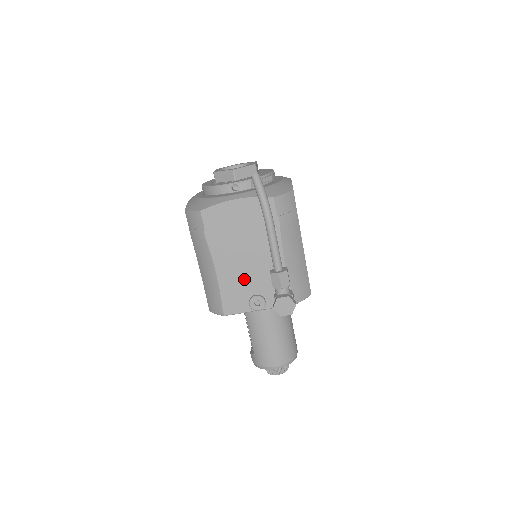
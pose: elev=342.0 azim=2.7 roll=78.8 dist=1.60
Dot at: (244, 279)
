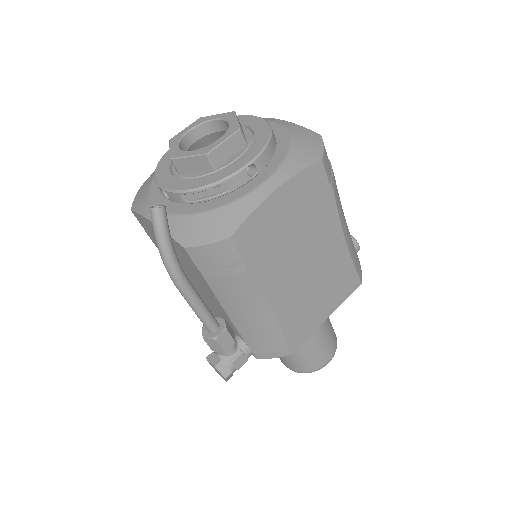
Dot at: occluded
